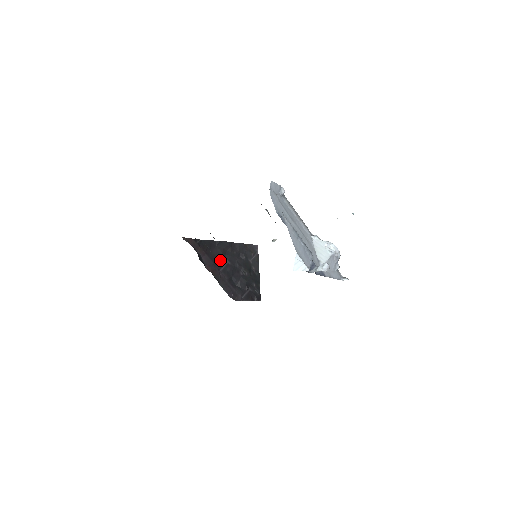
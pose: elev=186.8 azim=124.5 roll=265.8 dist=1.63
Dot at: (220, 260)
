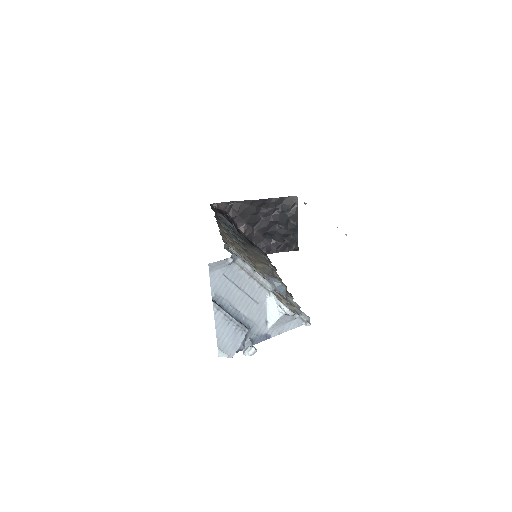
Dot at: (254, 218)
